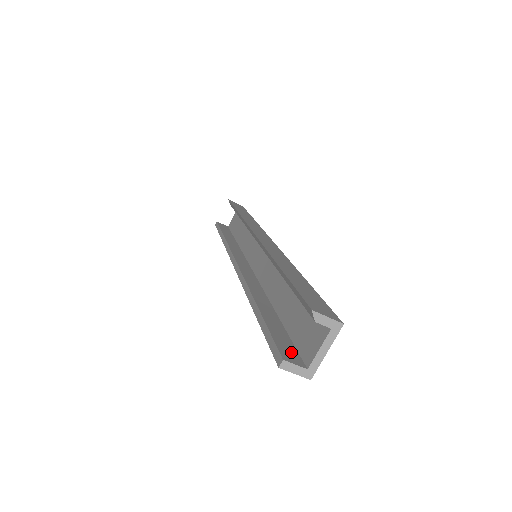
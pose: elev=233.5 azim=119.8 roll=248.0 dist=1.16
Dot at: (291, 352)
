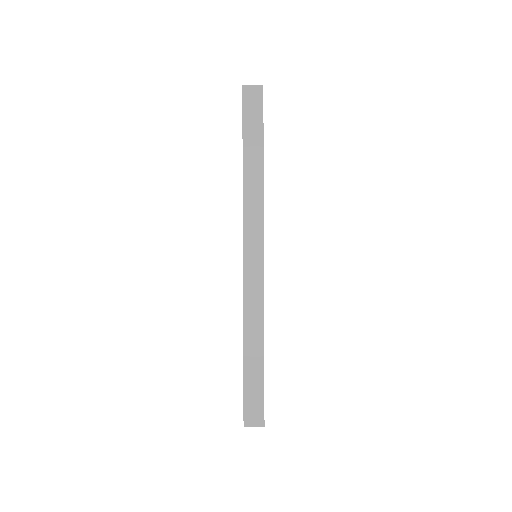
Dot at: (252, 101)
